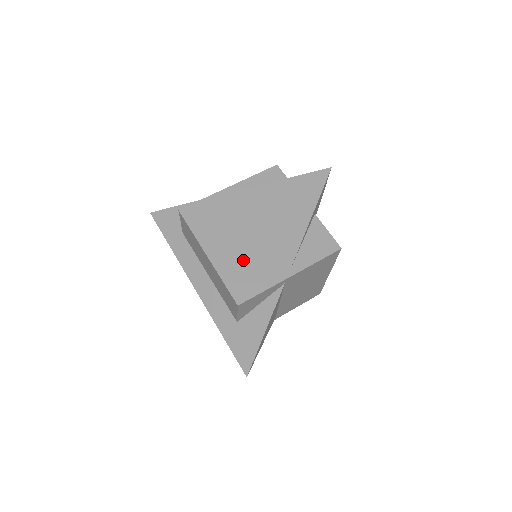
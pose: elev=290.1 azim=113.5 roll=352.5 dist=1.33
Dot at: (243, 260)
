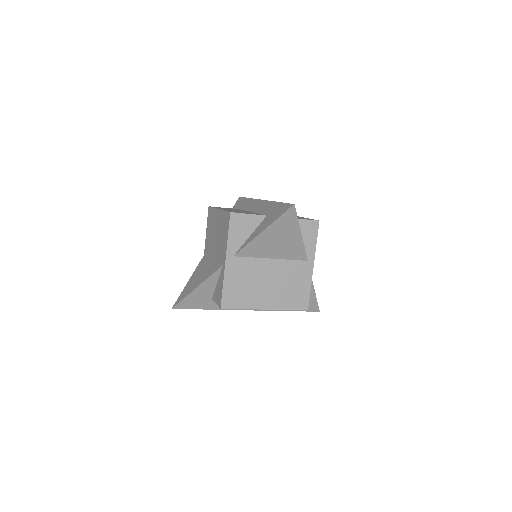
Dot at: (284, 289)
